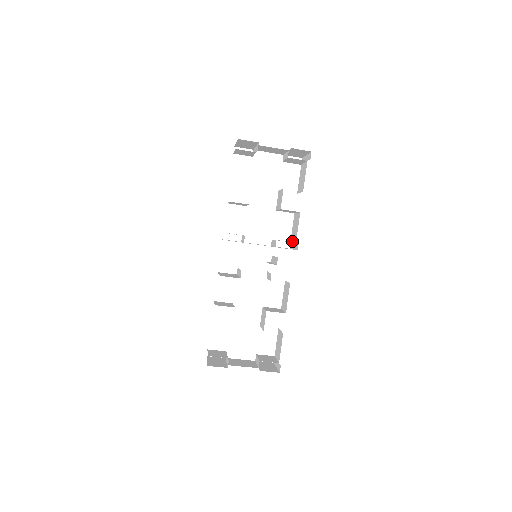
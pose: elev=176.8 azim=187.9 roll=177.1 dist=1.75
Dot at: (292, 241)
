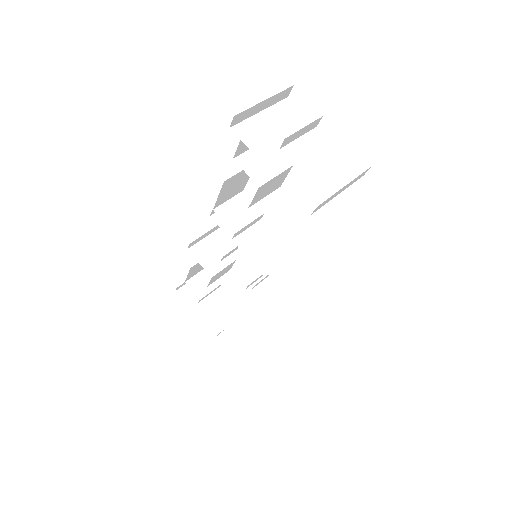
Dot at: (310, 283)
